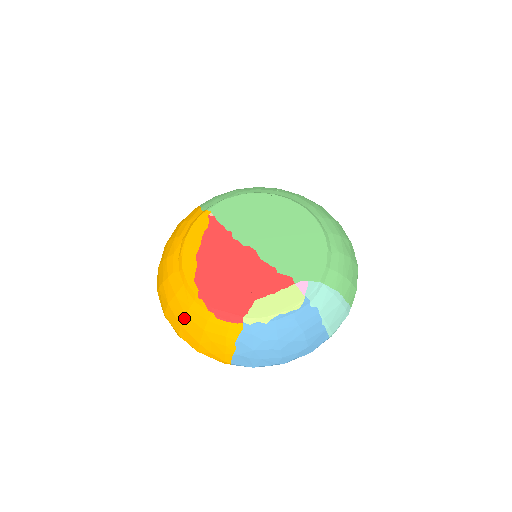
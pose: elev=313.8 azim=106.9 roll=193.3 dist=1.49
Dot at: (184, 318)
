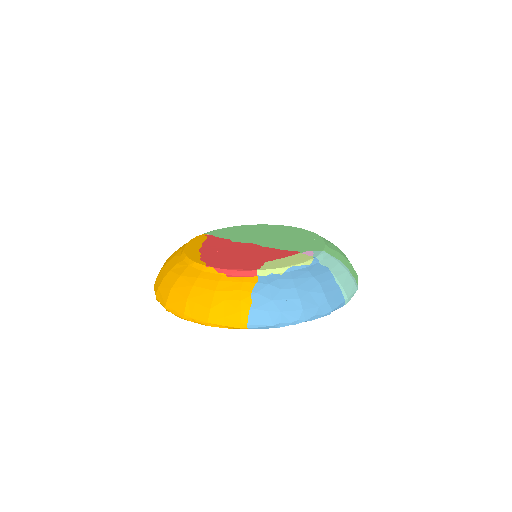
Dot at: (191, 289)
